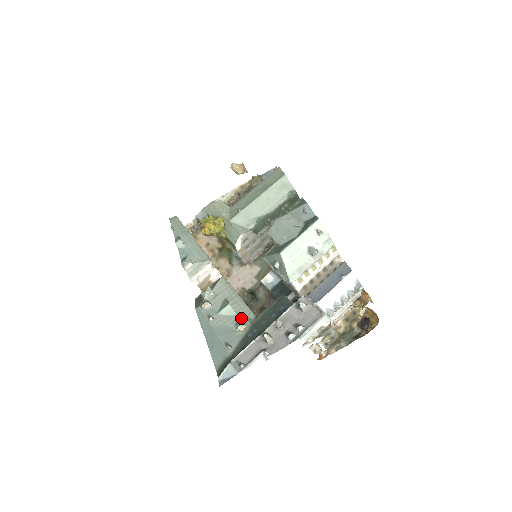
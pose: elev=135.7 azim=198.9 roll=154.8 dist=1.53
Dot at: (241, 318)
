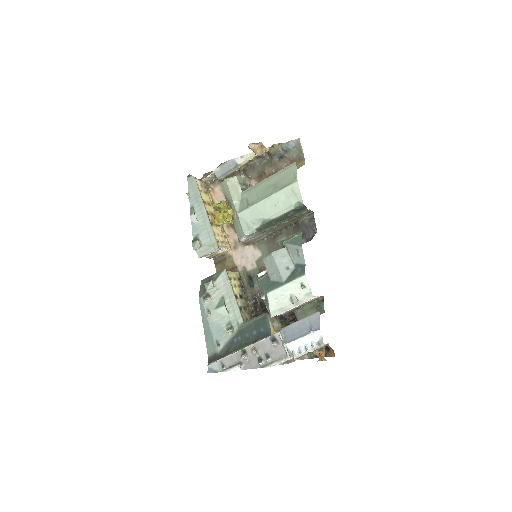
Dot at: (232, 320)
